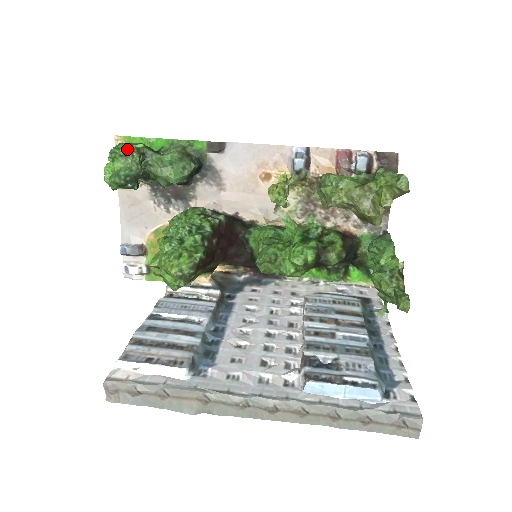
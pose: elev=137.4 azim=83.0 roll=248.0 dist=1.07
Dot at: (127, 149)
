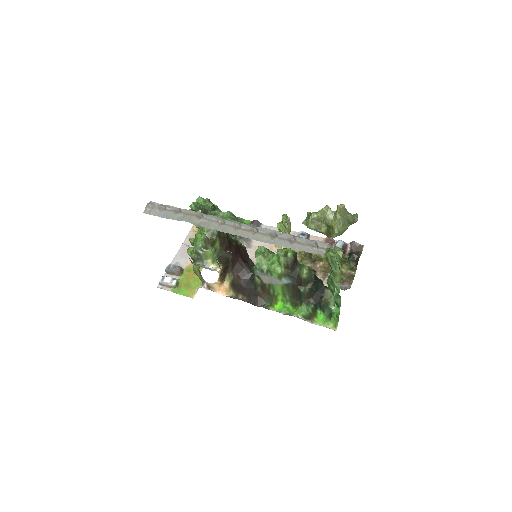
Dot at: (208, 199)
